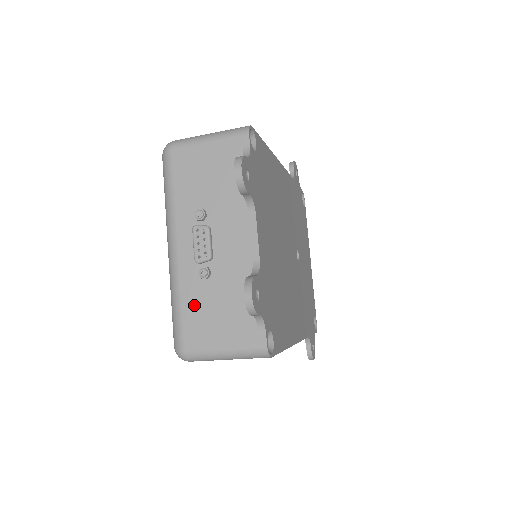
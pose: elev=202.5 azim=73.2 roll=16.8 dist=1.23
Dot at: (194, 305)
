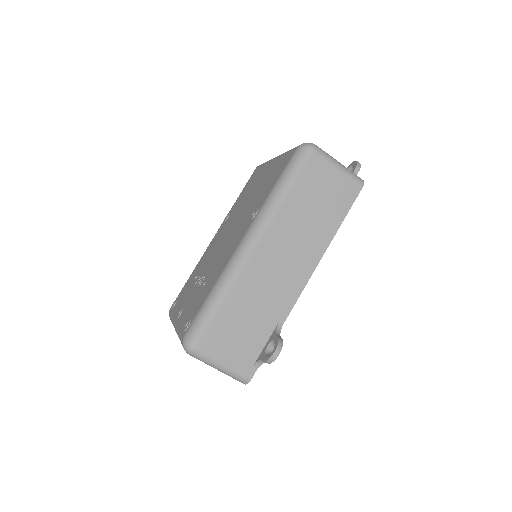
Dot at: occluded
